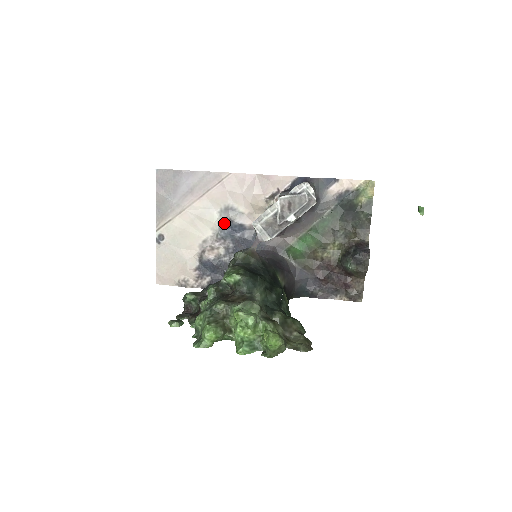
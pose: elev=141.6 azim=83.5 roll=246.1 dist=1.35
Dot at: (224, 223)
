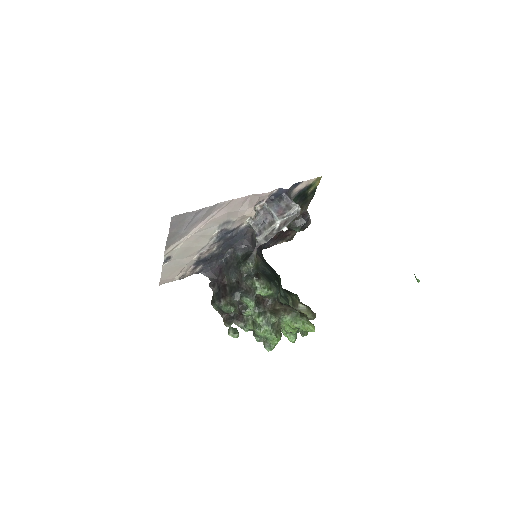
Dot at: (220, 232)
